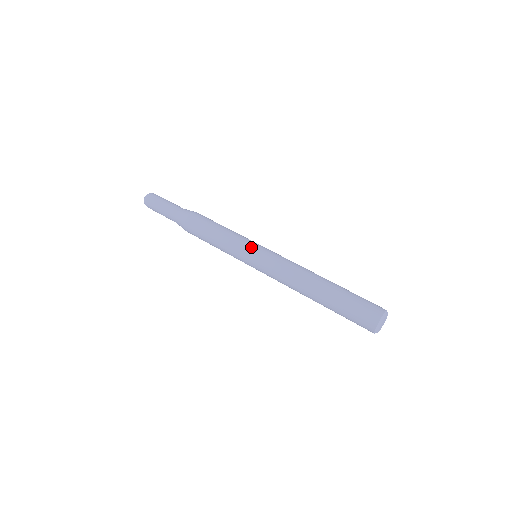
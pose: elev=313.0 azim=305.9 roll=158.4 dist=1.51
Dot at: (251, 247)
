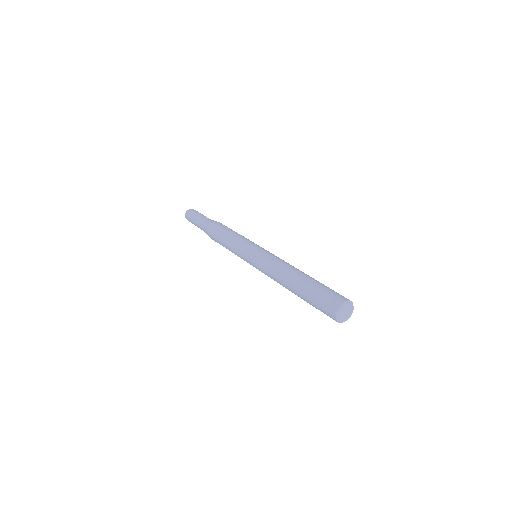
Dot at: (254, 245)
